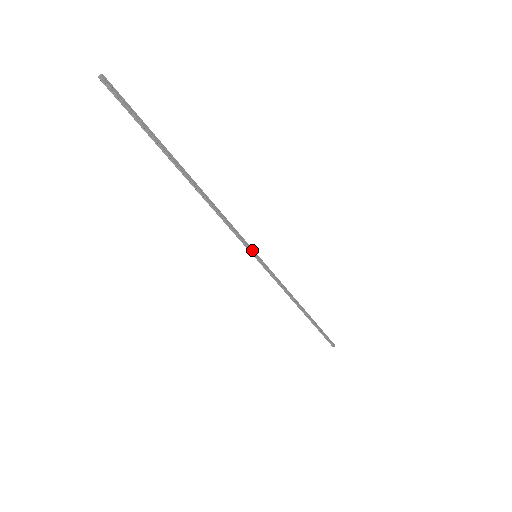
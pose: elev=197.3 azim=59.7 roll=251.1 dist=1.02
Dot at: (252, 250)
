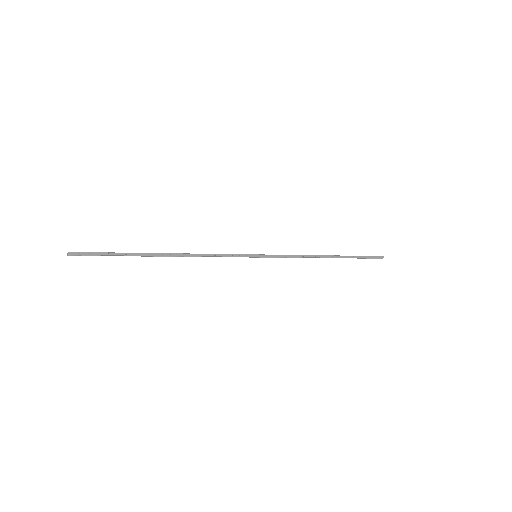
Dot at: (249, 255)
